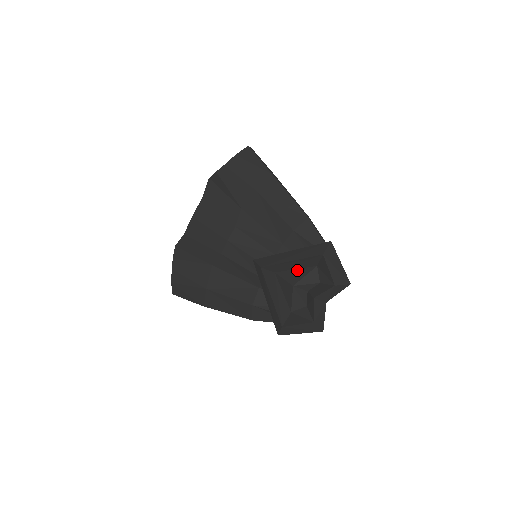
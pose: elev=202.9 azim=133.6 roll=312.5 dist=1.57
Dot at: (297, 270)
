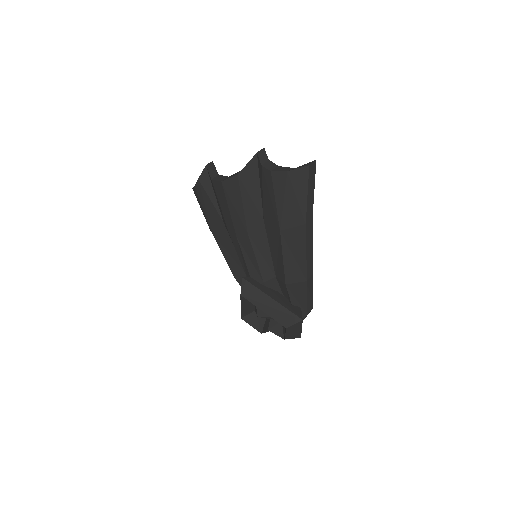
Dot at: occluded
